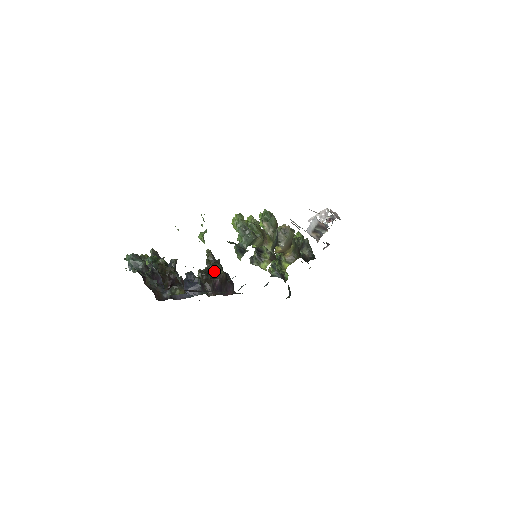
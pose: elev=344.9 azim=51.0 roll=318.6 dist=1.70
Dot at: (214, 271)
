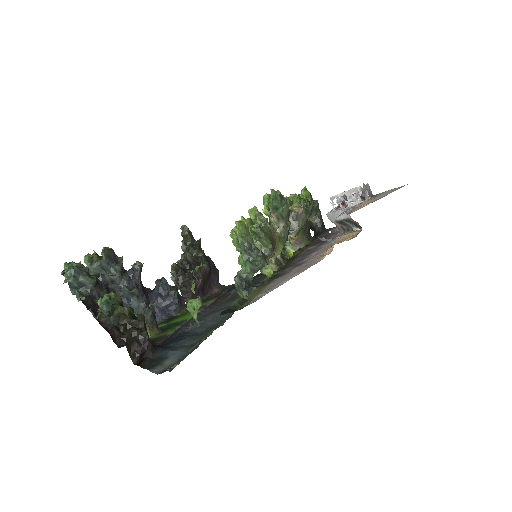
Dot at: (193, 261)
